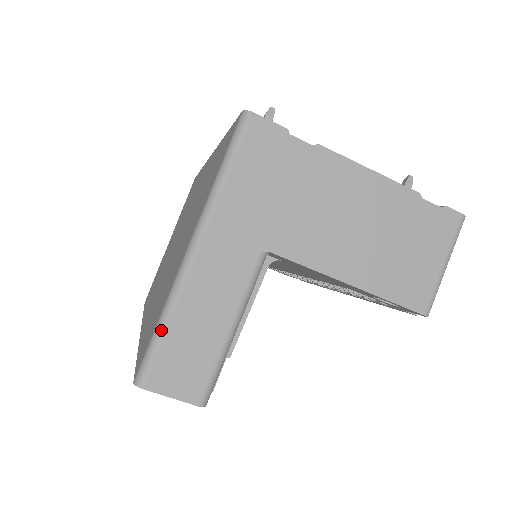
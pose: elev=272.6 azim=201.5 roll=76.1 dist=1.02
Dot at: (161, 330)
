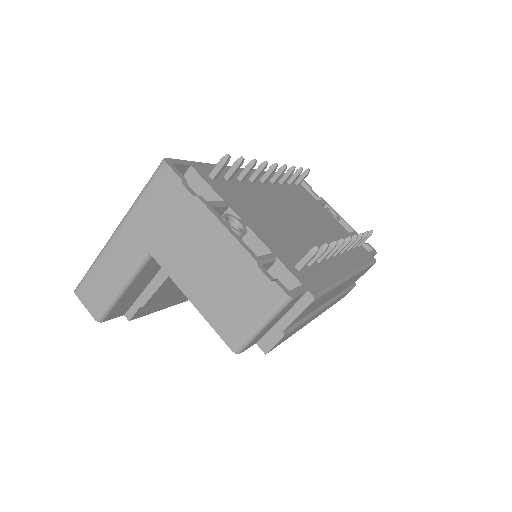
Dot at: (90, 269)
